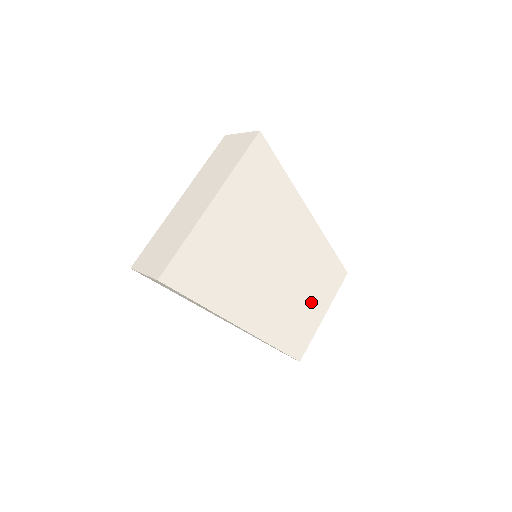
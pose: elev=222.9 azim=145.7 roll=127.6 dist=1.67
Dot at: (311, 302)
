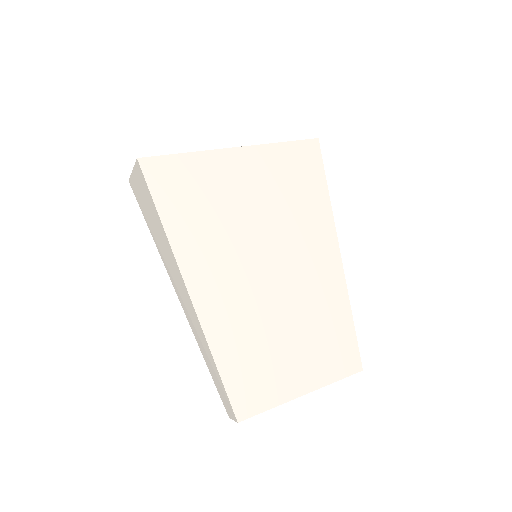
Dot at: (294, 356)
